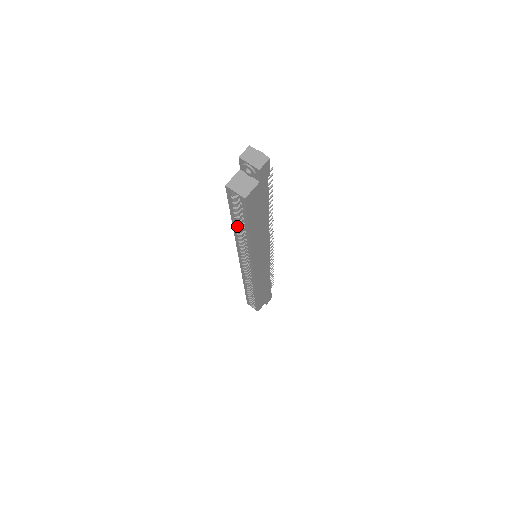
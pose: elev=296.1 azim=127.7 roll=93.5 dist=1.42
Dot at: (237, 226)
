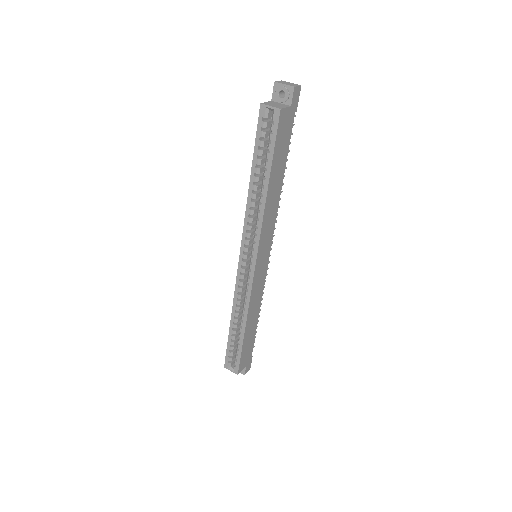
Dot at: (256, 176)
